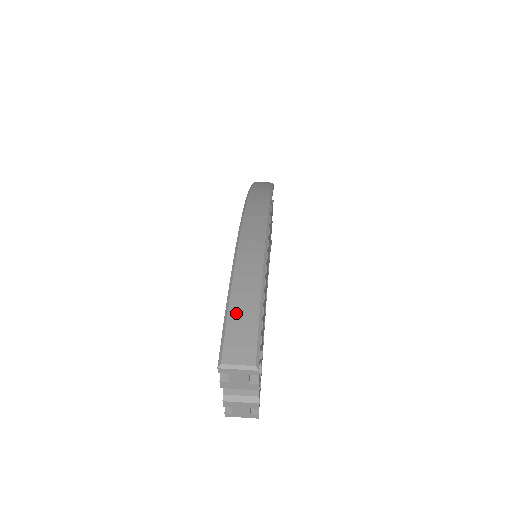
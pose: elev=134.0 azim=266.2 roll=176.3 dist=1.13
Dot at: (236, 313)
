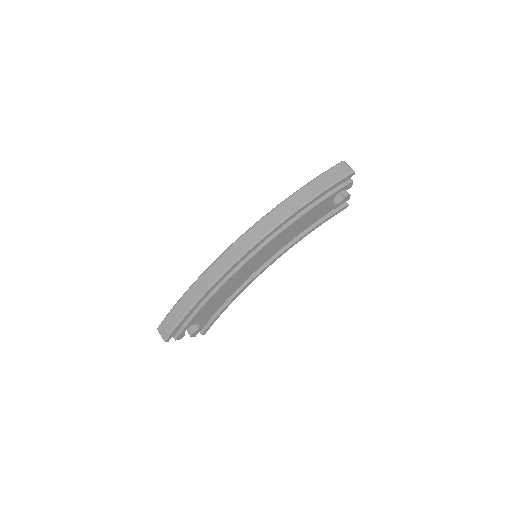
Dot at: (172, 315)
